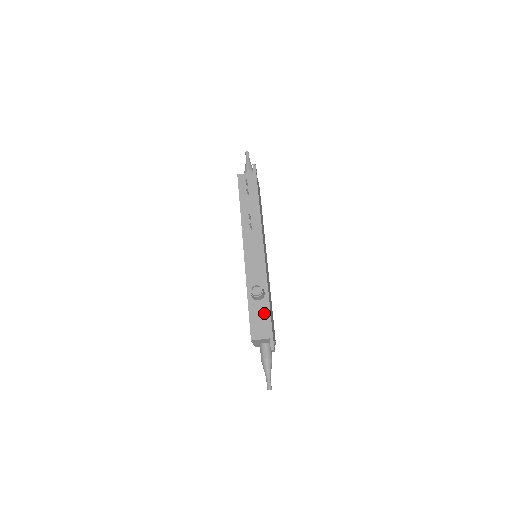
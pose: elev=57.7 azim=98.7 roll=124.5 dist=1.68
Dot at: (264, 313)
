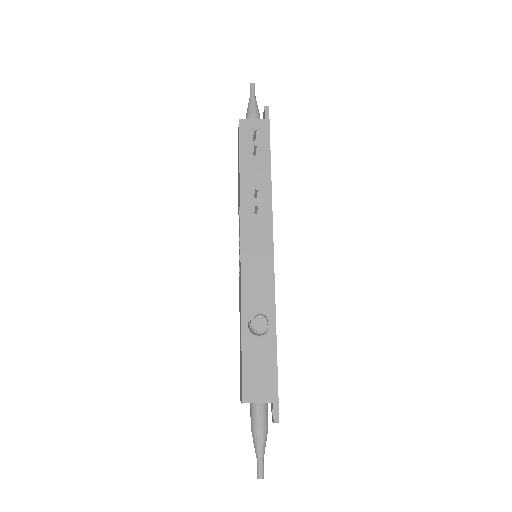
Dot at: (267, 358)
